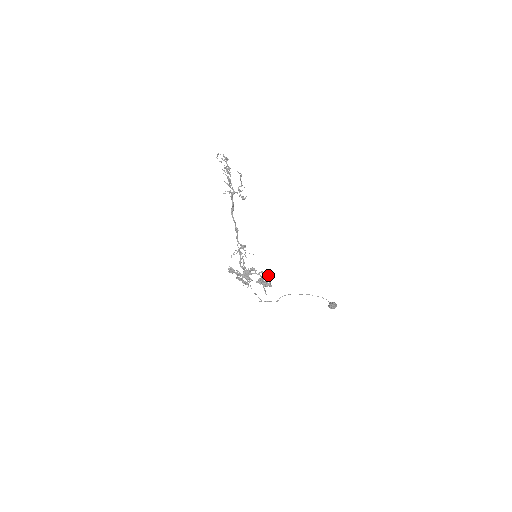
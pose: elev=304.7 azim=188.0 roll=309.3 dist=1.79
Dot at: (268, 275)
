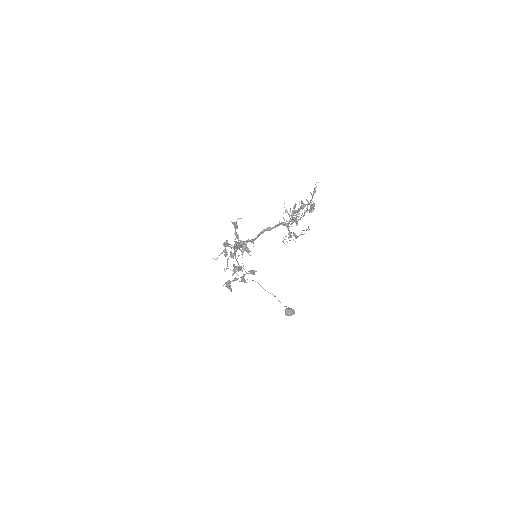
Dot at: (250, 271)
